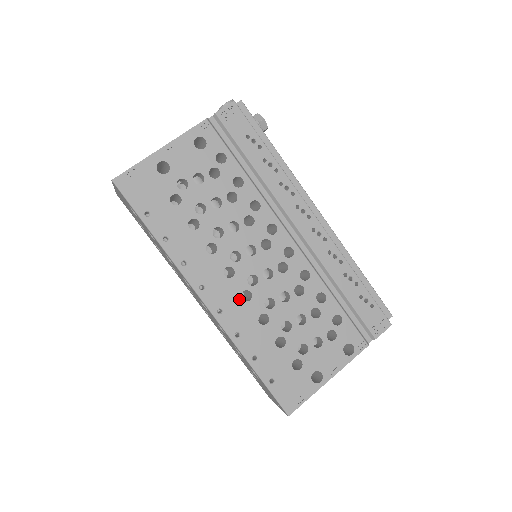
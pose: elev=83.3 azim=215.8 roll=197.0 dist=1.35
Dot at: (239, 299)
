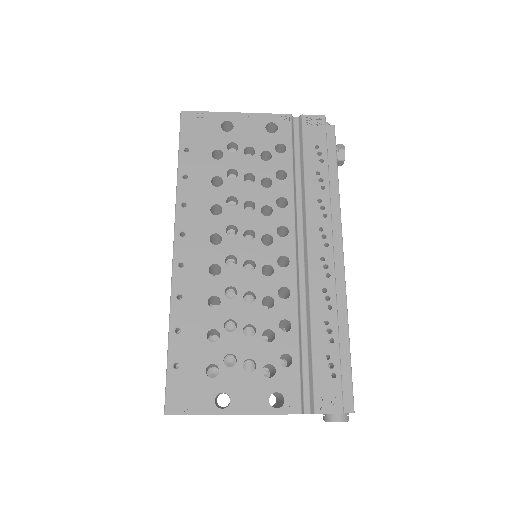
Dot at: (206, 267)
